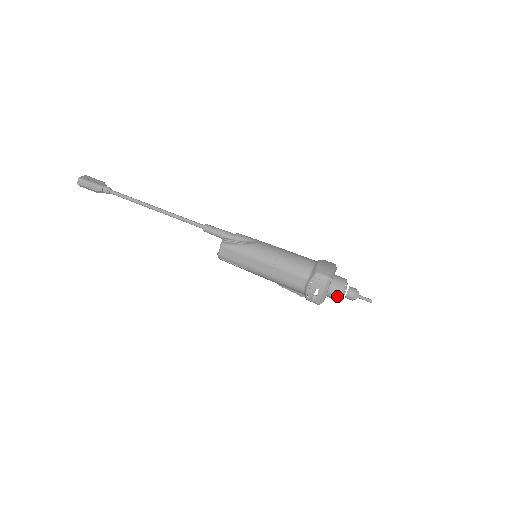
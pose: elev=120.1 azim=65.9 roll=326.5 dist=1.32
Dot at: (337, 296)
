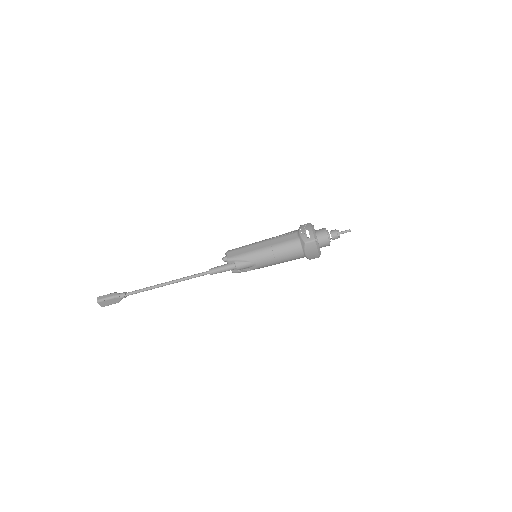
Dot at: occluded
